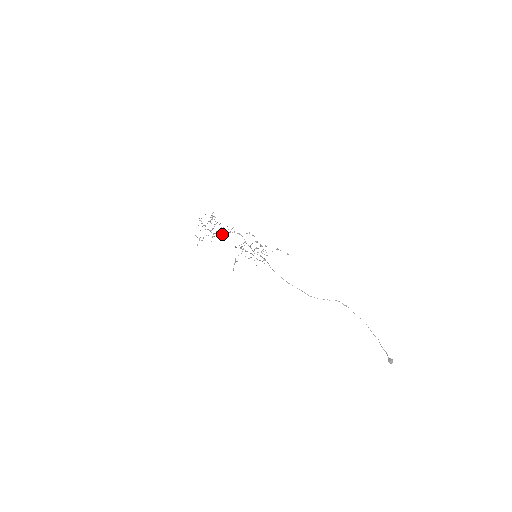
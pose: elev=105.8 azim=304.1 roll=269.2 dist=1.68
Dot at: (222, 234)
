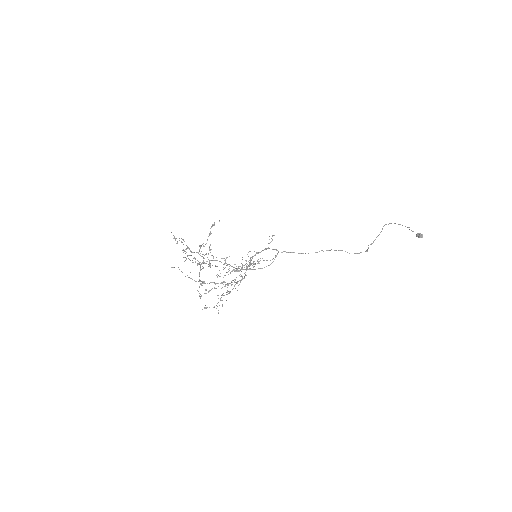
Dot at: occluded
